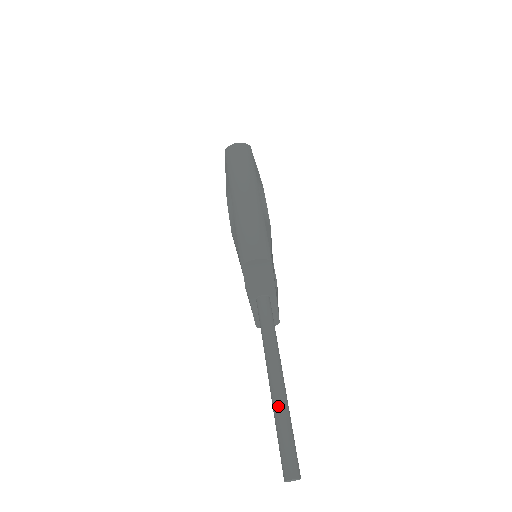
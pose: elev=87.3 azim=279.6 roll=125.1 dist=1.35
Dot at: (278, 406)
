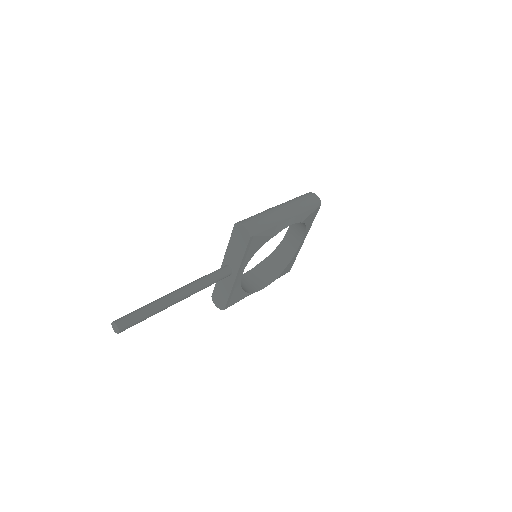
Dot at: (160, 300)
